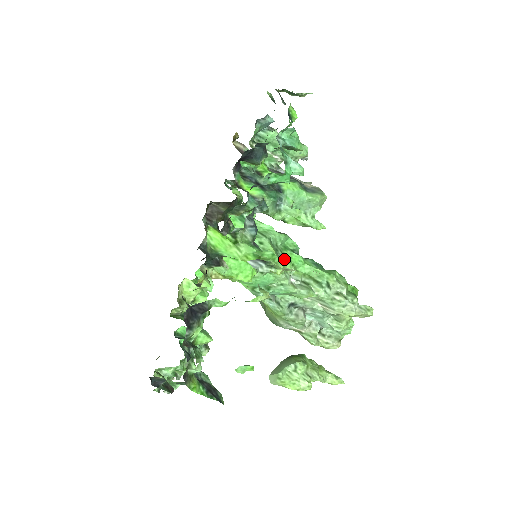
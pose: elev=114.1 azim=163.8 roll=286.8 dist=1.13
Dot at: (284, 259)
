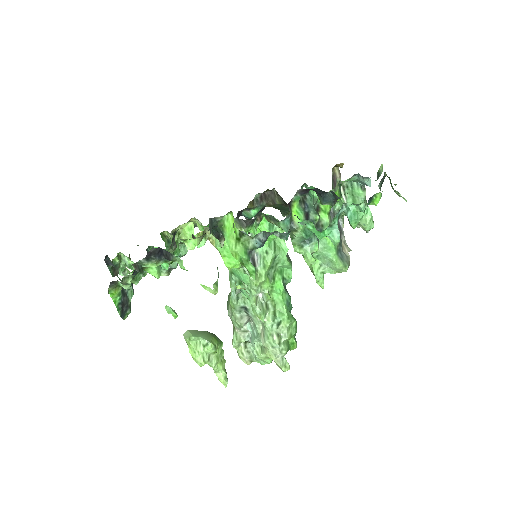
Dot at: (270, 278)
